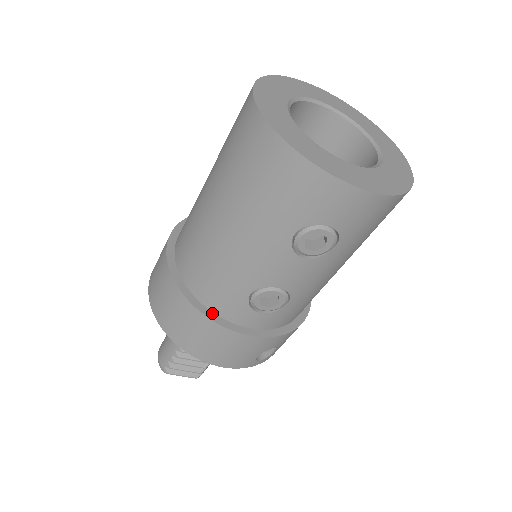
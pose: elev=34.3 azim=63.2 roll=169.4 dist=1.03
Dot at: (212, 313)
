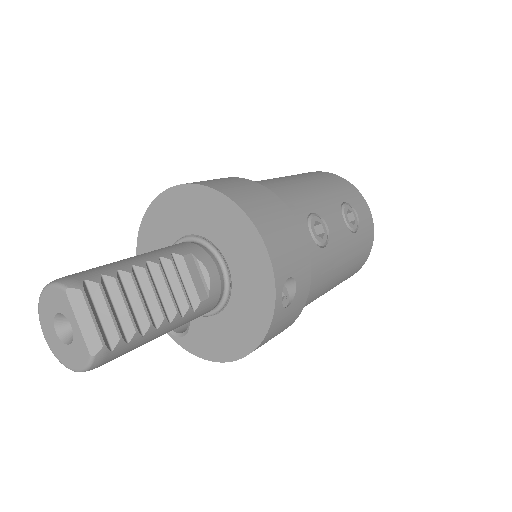
Dot at: occluded
